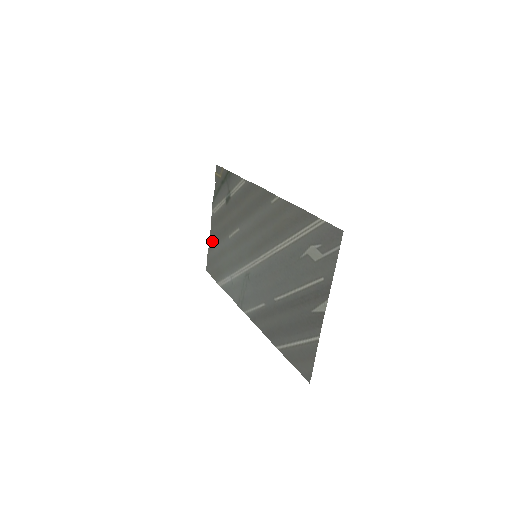
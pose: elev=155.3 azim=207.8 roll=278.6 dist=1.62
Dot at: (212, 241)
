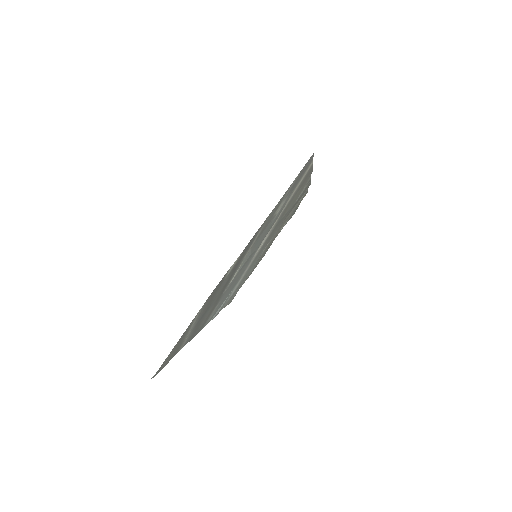
Dot at: occluded
